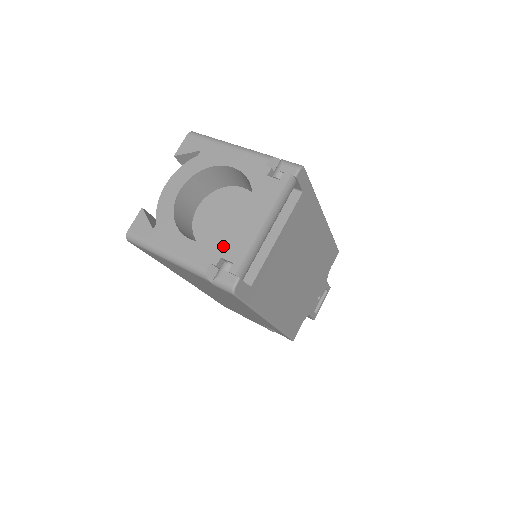
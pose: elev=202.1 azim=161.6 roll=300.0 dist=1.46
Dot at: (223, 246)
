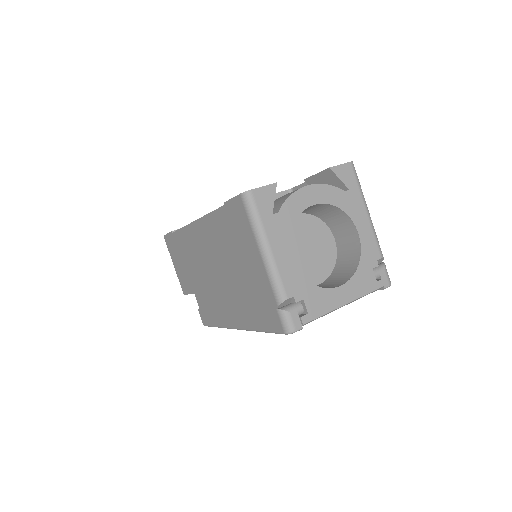
Dot at: (311, 292)
